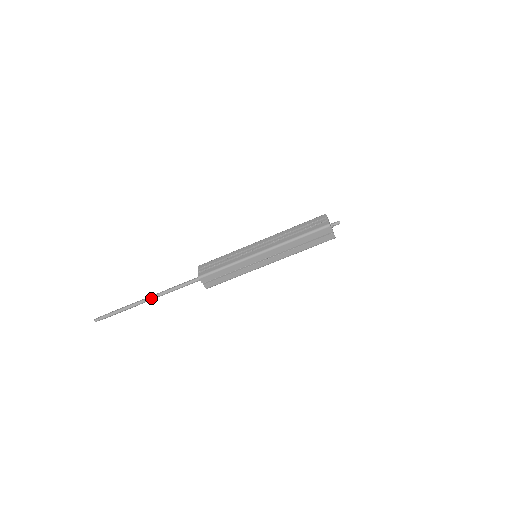
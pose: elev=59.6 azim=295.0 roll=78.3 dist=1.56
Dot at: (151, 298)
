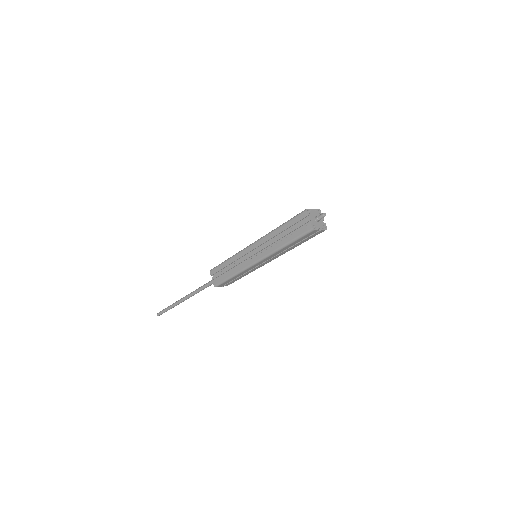
Dot at: (188, 298)
